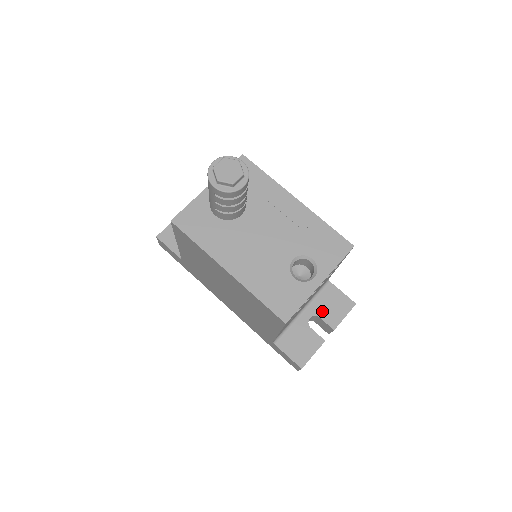
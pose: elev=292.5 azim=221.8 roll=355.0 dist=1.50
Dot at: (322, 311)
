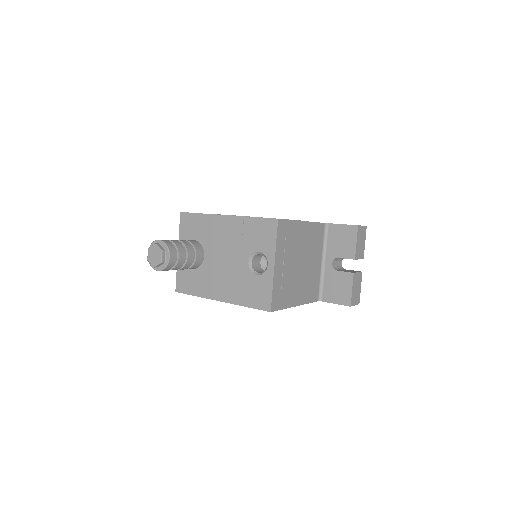
Dot at: (337, 251)
